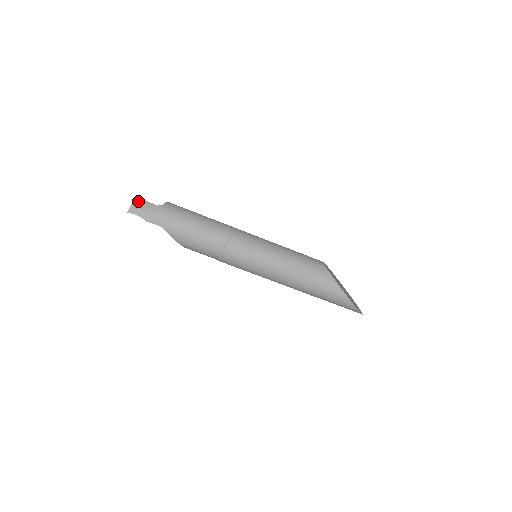
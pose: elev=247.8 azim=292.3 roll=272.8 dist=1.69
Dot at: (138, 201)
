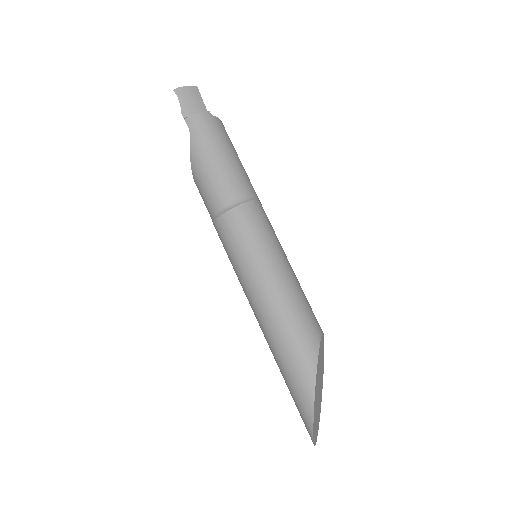
Dot at: (194, 90)
